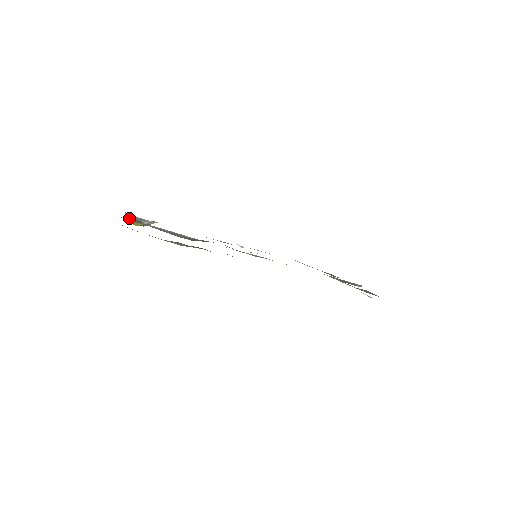
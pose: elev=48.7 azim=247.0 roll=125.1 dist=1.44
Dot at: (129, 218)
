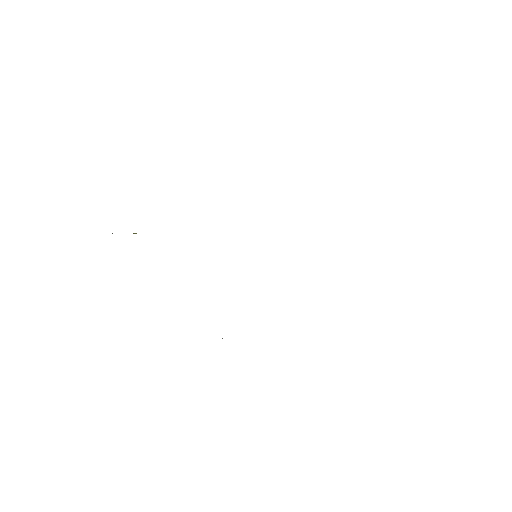
Dot at: occluded
